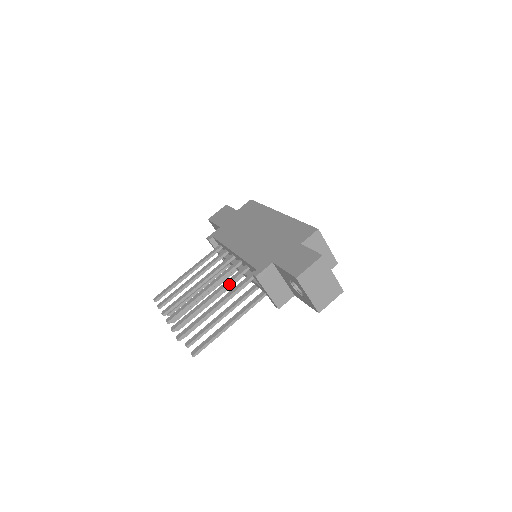
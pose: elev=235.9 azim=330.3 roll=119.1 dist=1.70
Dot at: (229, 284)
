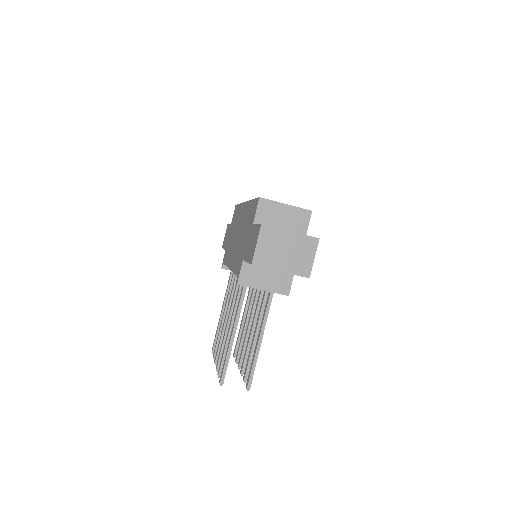
Dot at: (237, 303)
